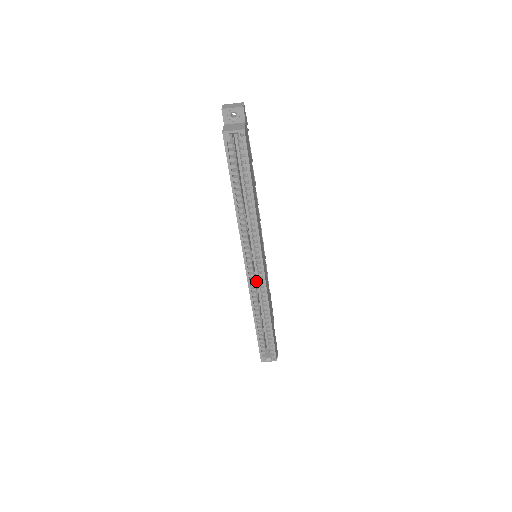
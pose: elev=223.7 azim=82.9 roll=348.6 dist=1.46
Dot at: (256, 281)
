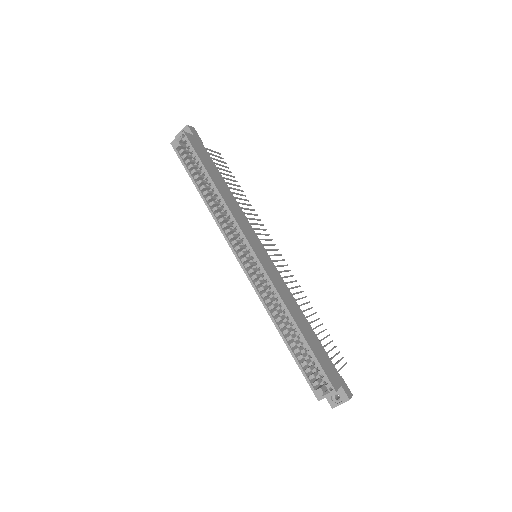
Dot at: occluded
